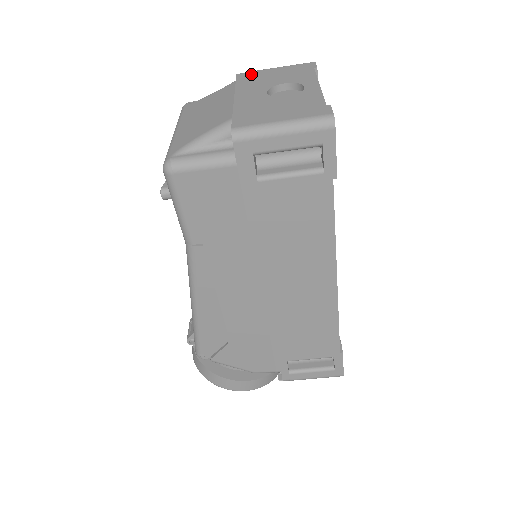
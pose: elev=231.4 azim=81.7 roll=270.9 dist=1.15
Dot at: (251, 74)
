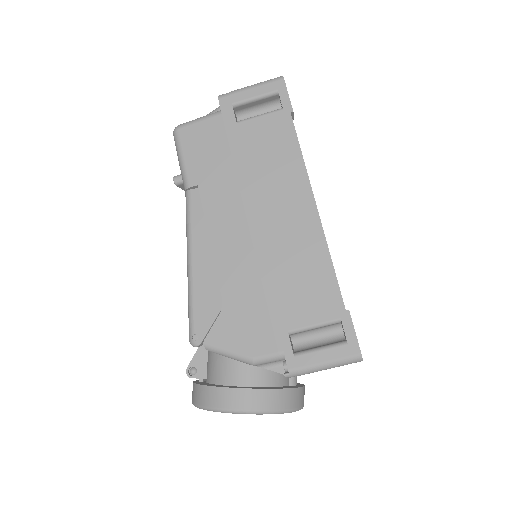
Dot at: occluded
